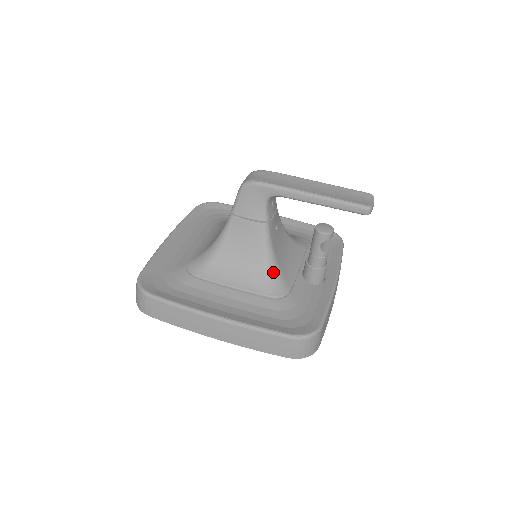
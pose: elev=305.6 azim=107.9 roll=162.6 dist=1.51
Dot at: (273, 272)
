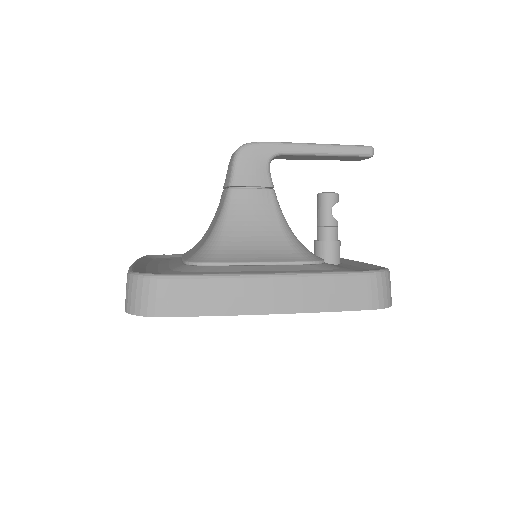
Dot at: (297, 242)
